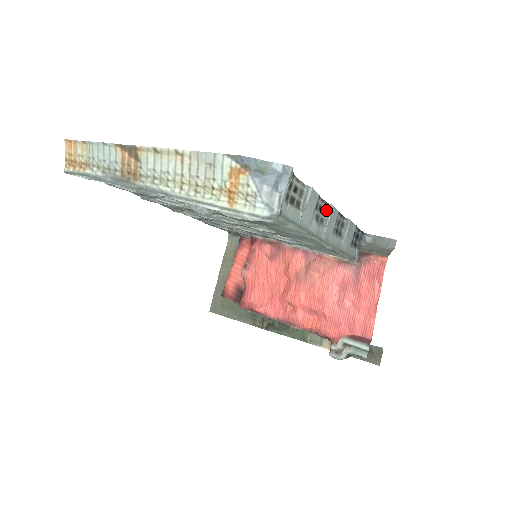
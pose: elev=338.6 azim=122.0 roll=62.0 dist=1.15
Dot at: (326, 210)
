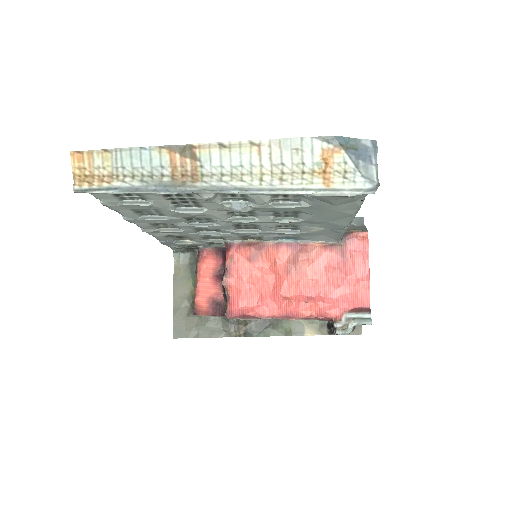
Dot at: occluded
